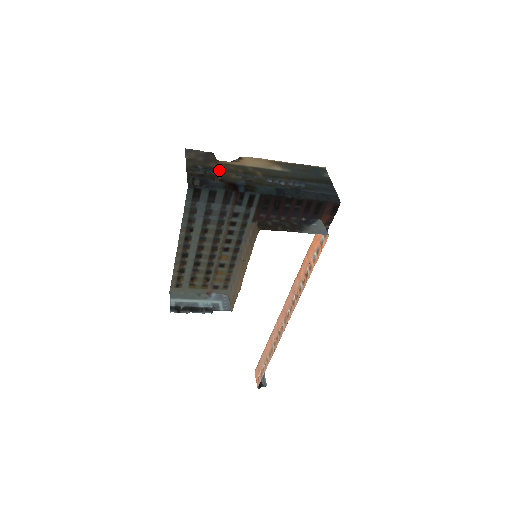
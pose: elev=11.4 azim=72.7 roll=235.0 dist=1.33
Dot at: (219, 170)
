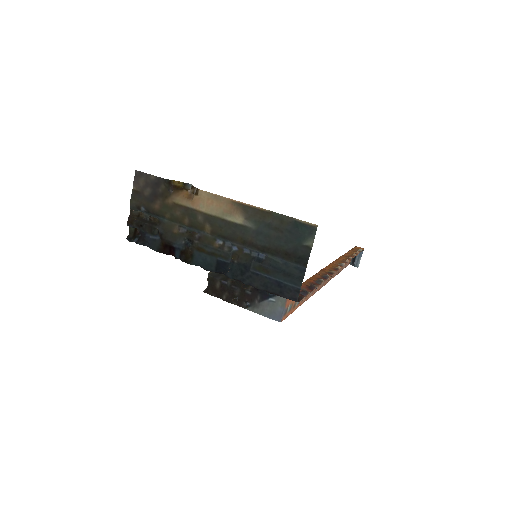
Dot at: (162, 216)
